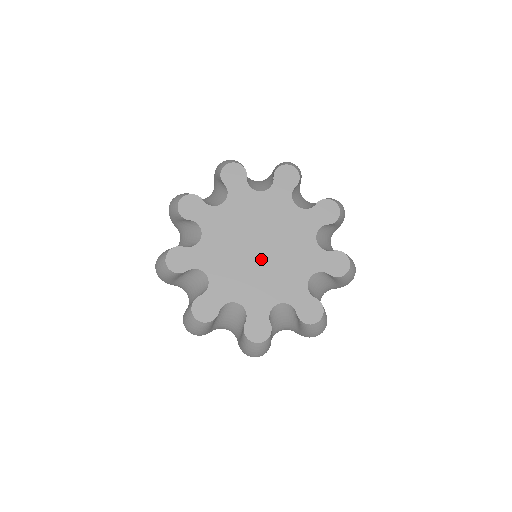
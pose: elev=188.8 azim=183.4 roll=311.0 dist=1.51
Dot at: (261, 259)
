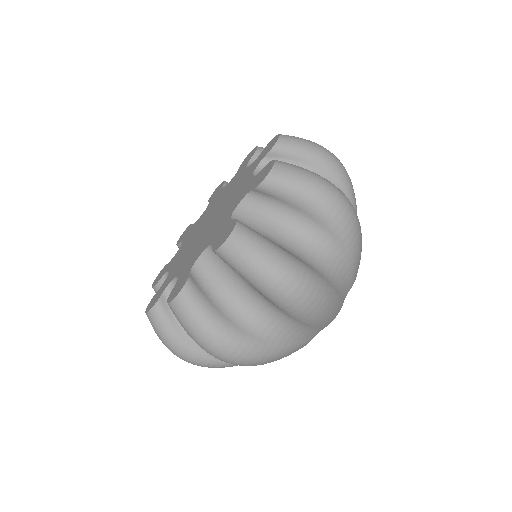
Dot at: (213, 221)
